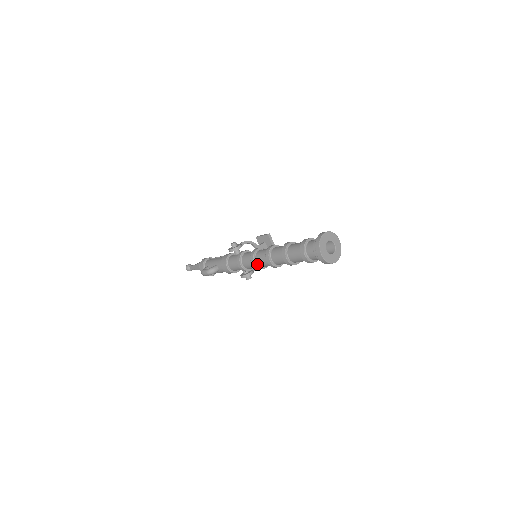
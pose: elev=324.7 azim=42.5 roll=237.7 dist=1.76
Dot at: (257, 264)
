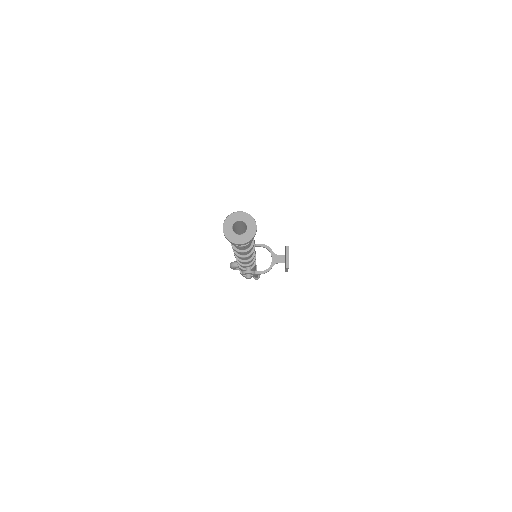
Dot at: occluded
